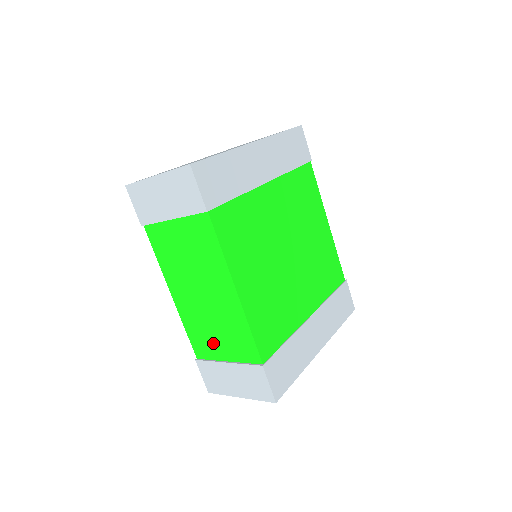
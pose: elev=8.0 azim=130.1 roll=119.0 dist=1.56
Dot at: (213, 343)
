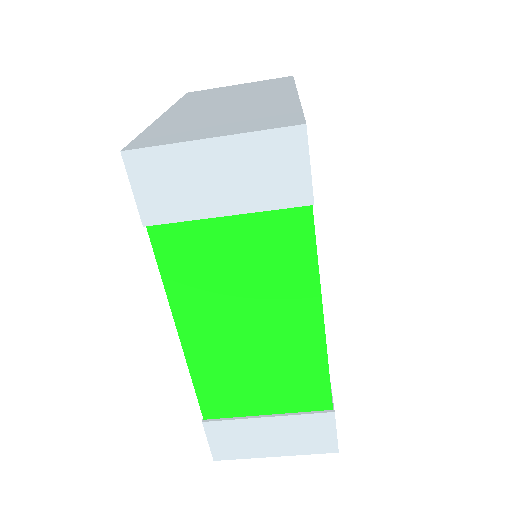
Dot at: (247, 394)
